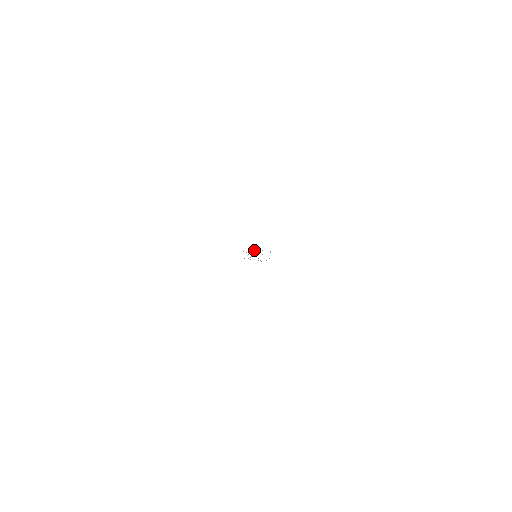
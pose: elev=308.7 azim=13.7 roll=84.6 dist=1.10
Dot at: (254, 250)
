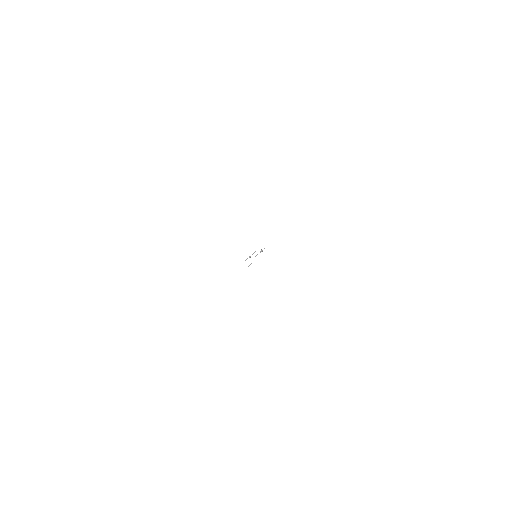
Dot at: occluded
